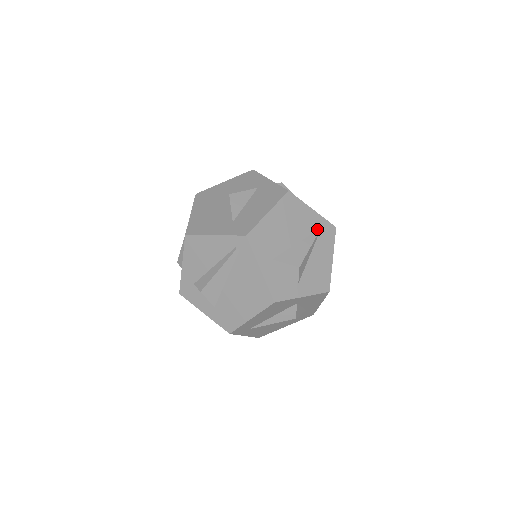
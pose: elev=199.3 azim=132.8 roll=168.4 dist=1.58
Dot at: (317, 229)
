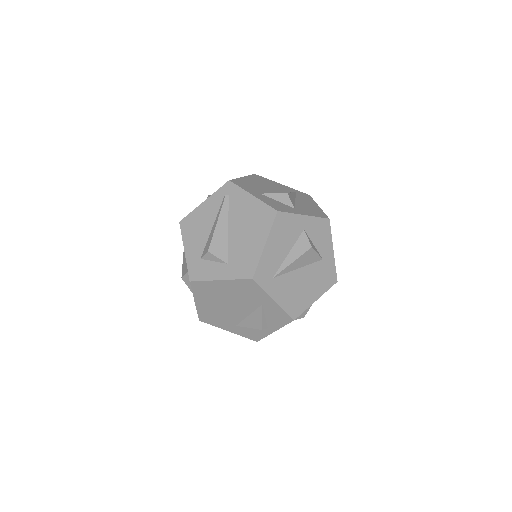
Dot at: occluded
